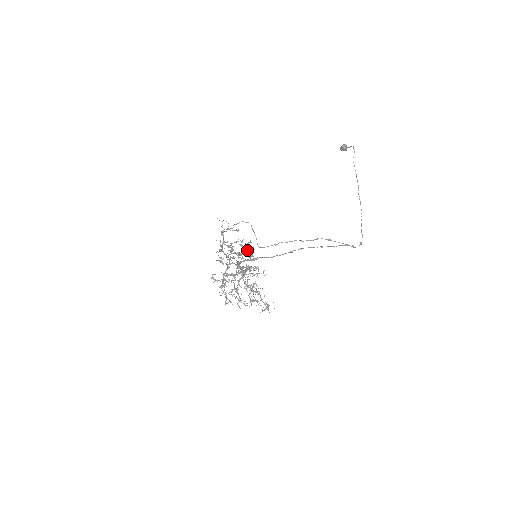
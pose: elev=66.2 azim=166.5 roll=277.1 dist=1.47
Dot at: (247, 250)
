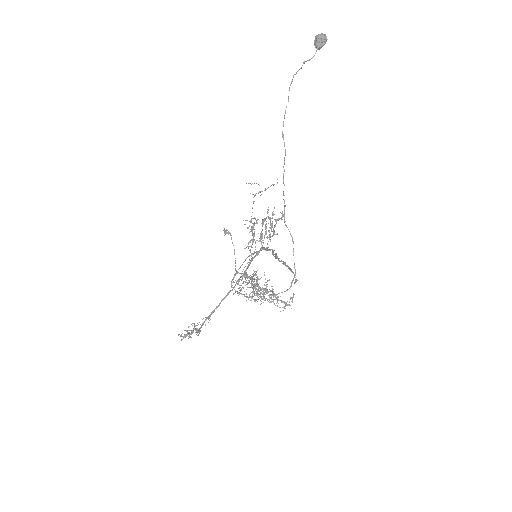
Dot at: (275, 220)
